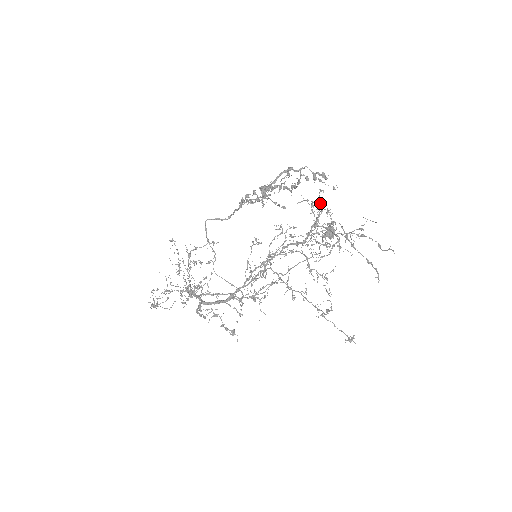
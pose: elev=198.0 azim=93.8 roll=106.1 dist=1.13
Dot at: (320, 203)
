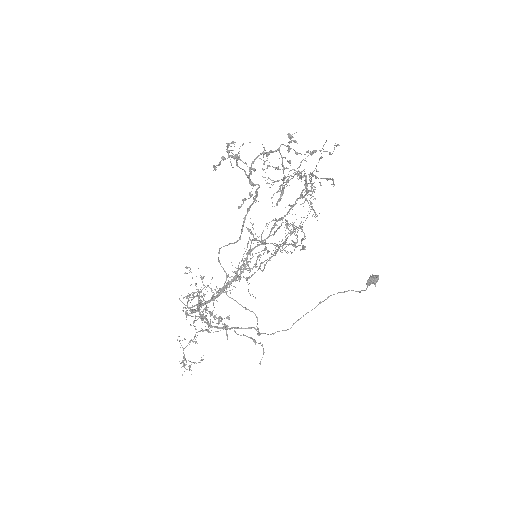
Dot at: (311, 188)
